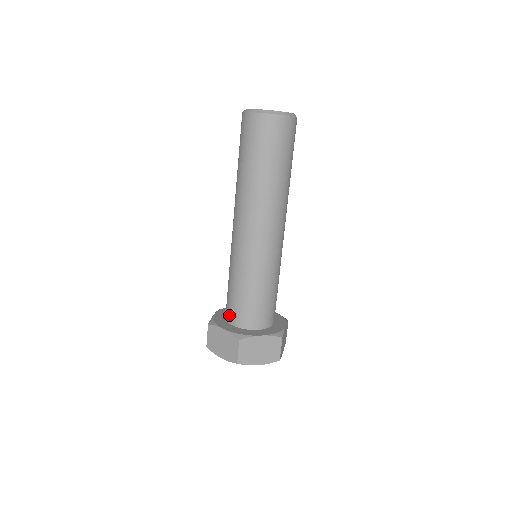
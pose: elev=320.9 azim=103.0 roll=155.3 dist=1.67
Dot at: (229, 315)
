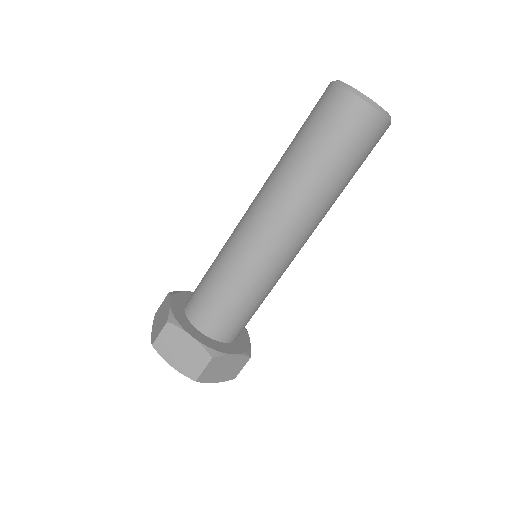
Dot at: (190, 297)
